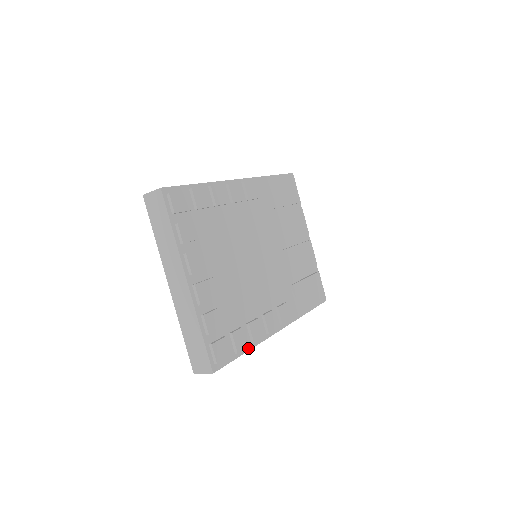
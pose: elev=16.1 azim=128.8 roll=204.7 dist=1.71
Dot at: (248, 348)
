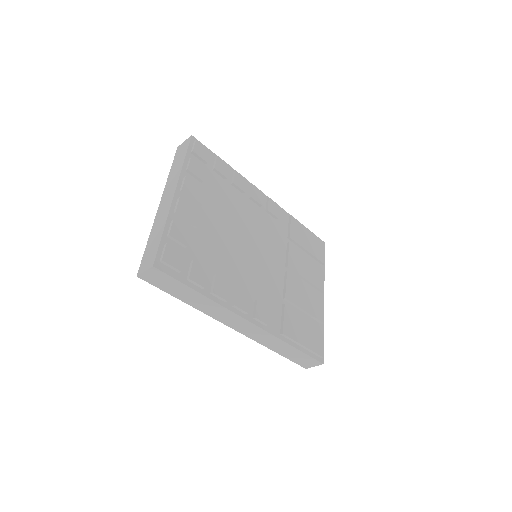
Dot at: (204, 293)
